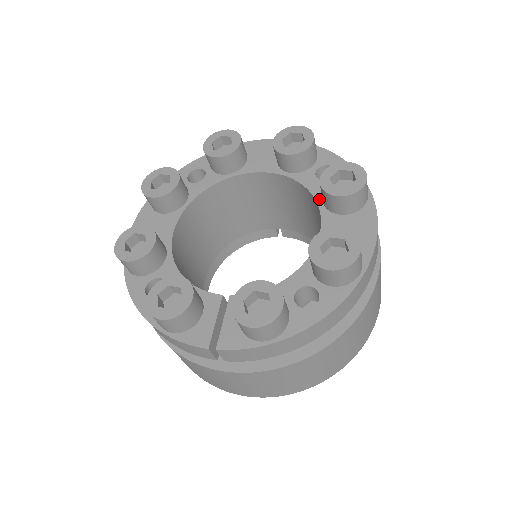
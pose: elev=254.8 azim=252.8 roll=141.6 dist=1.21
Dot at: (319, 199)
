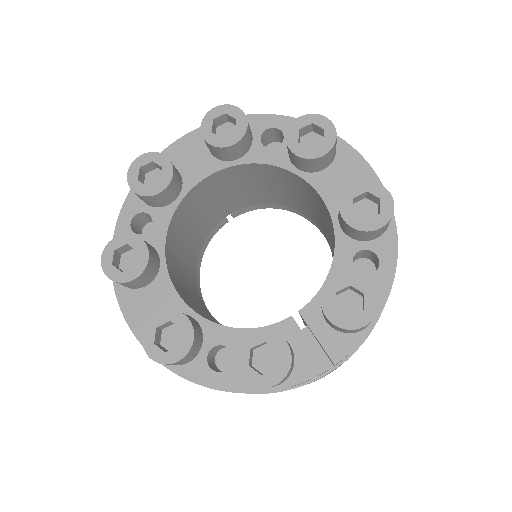
Dot at: (291, 167)
